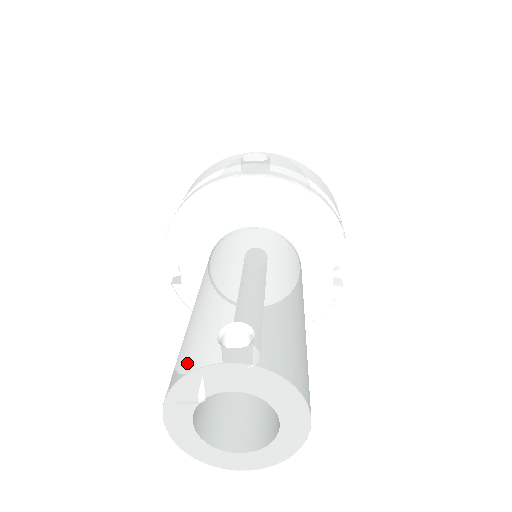
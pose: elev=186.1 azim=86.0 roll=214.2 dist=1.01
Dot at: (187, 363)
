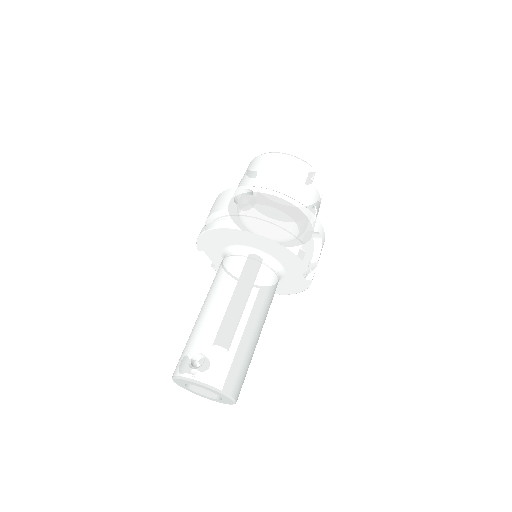
Dot at: (177, 368)
